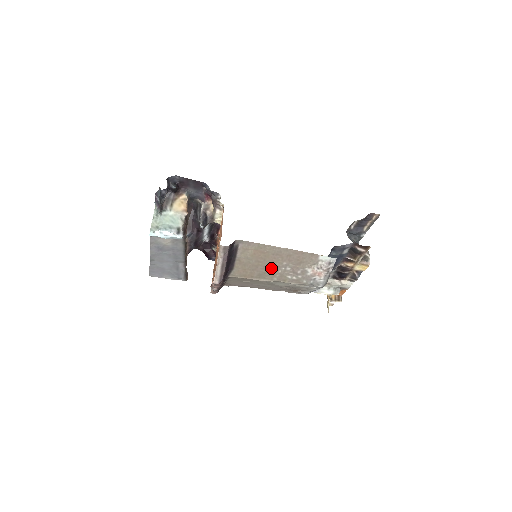
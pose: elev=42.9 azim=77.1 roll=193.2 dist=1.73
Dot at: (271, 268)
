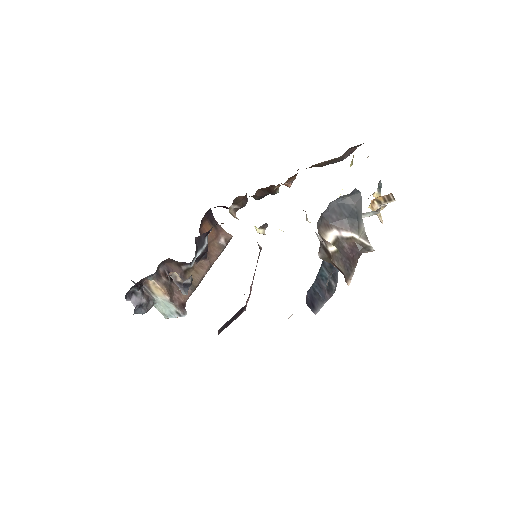
Dot at: occluded
